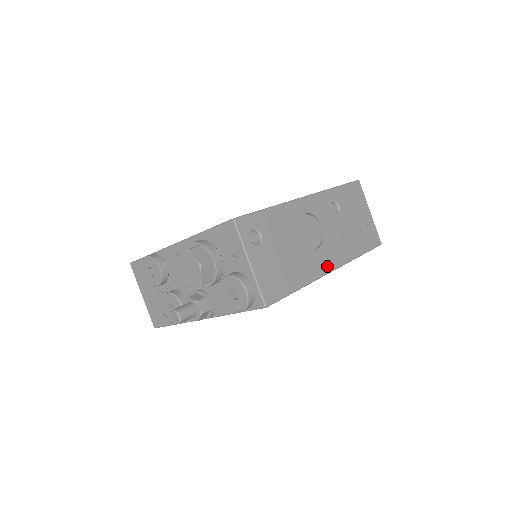
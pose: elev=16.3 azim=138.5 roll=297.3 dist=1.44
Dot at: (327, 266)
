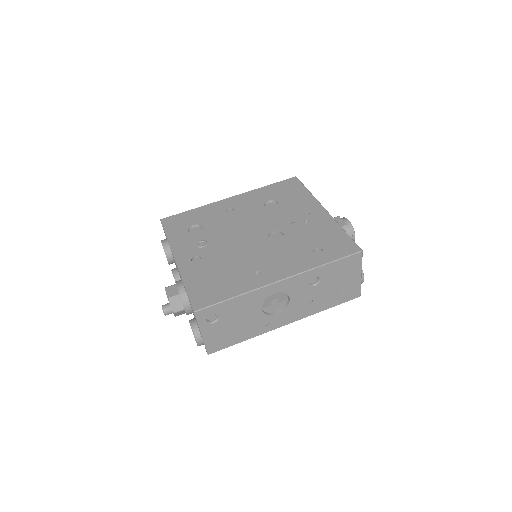
Dot at: (281, 323)
